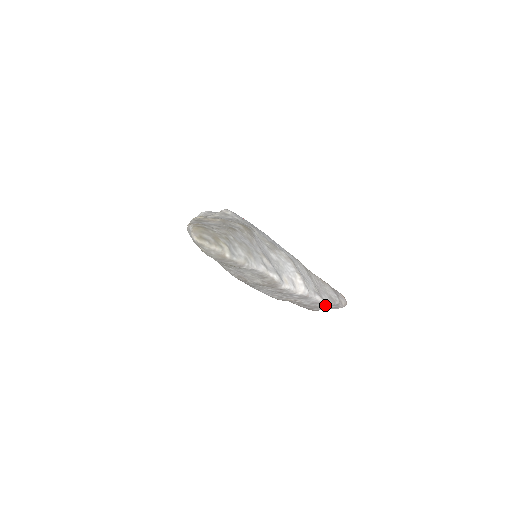
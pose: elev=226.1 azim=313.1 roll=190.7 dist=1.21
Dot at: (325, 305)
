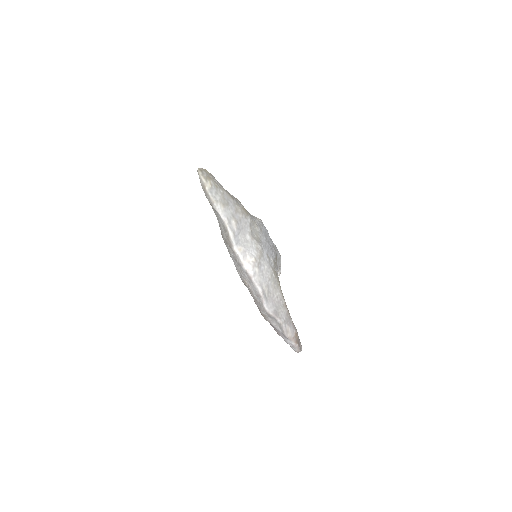
Dot at: (265, 306)
